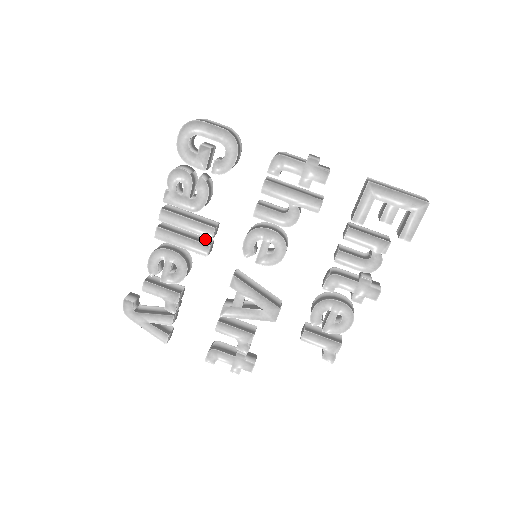
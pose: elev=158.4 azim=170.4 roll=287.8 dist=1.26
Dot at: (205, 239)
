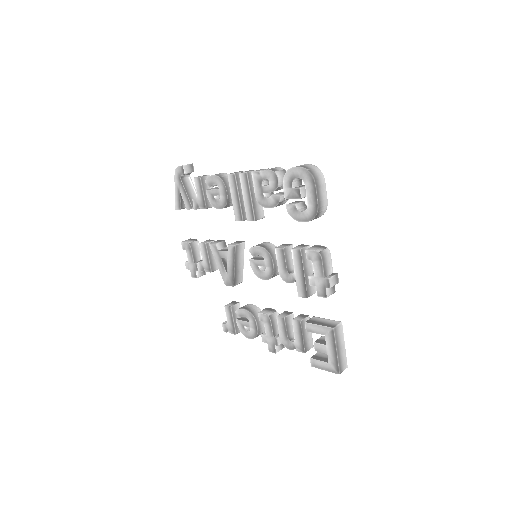
Dot at: occluded
